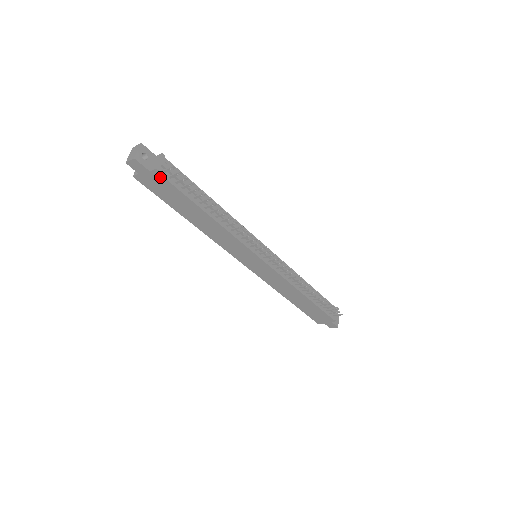
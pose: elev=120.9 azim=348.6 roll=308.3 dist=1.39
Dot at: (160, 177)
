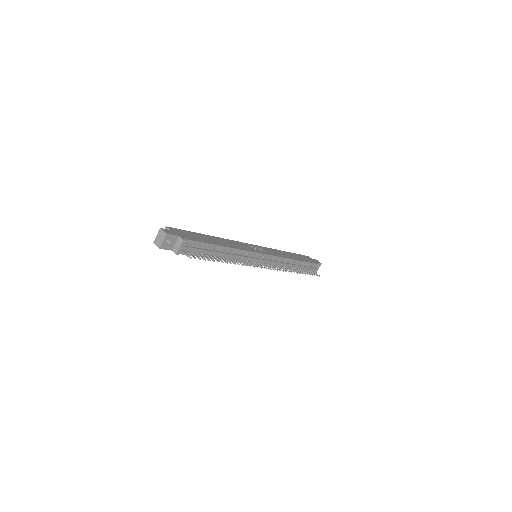
Dot at: (180, 253)
